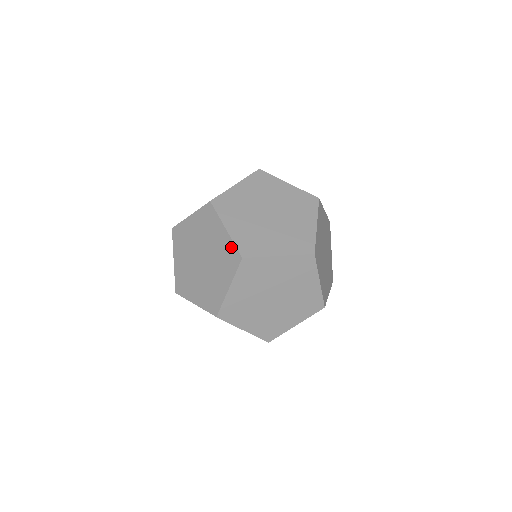
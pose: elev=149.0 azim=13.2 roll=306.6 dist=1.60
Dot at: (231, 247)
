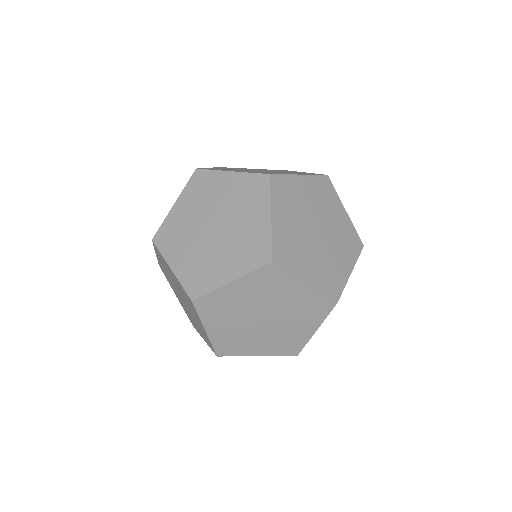
Dot at: (265, 240)
